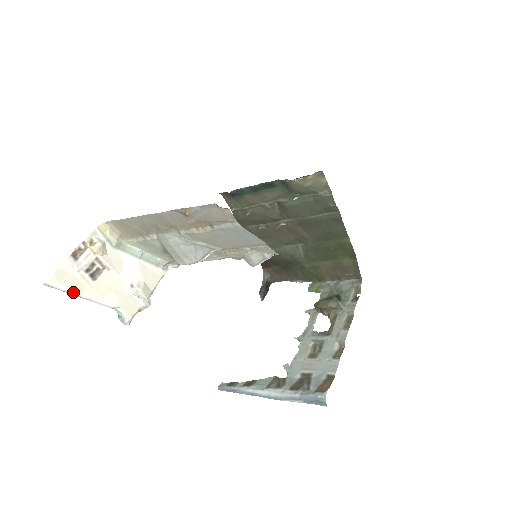
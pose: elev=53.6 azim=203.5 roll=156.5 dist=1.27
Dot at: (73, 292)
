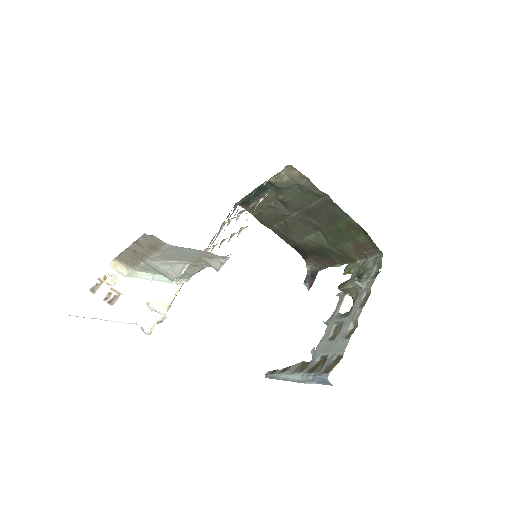
Dot at: (95, 317)
